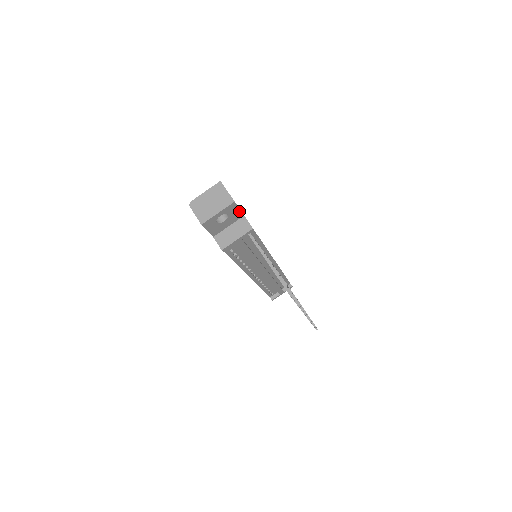
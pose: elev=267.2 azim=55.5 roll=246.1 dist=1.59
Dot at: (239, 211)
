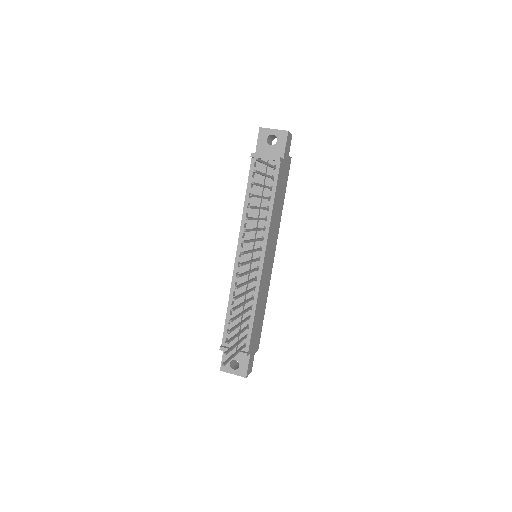
Dot at: (284, 148)
